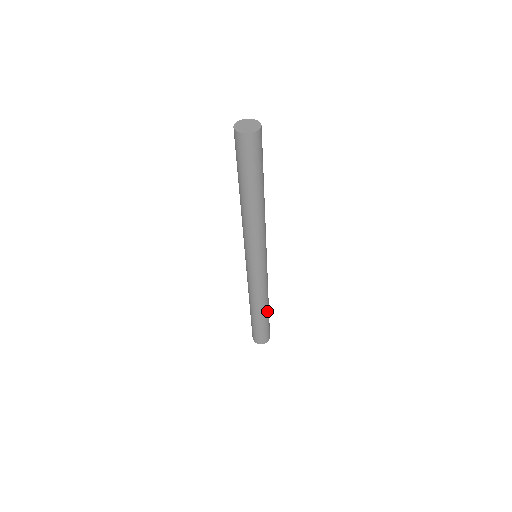
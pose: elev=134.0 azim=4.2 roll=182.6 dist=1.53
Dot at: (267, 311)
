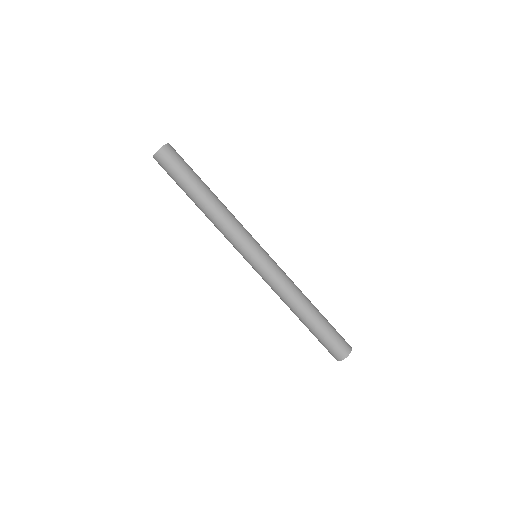
Dot at: (312, 315)
